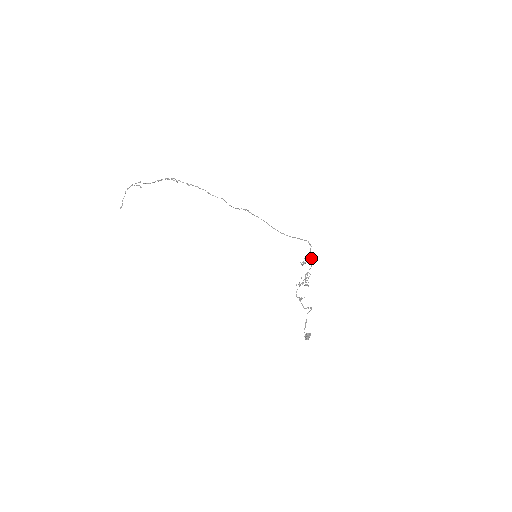
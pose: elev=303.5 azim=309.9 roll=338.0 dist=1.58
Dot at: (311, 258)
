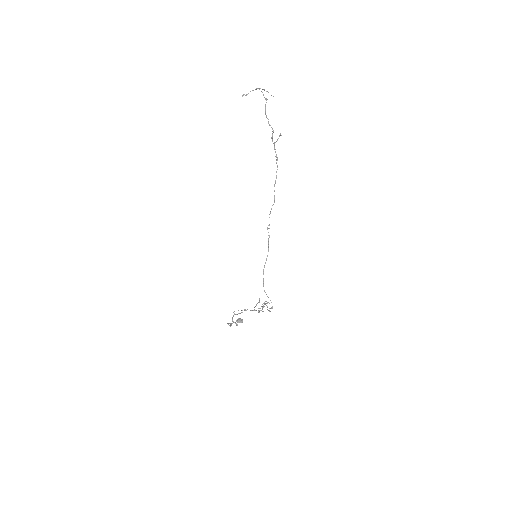
Dot at: (268, 310)
